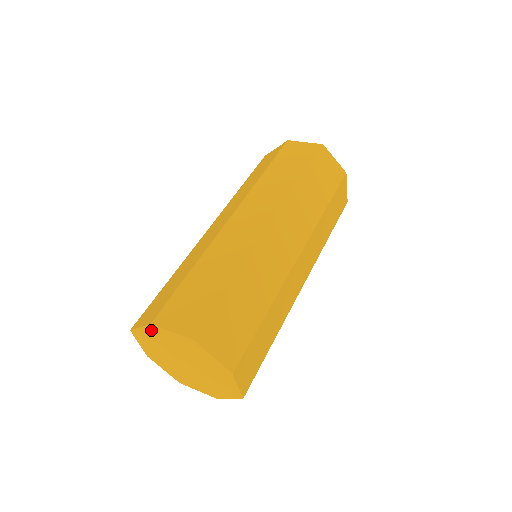
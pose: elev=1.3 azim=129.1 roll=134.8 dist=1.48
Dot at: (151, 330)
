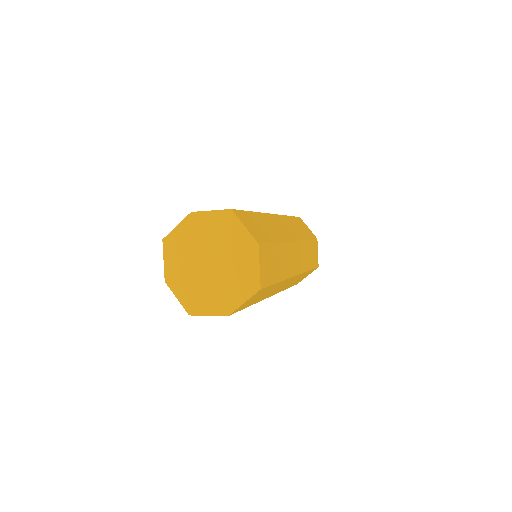
Dot at: (188, 222)
